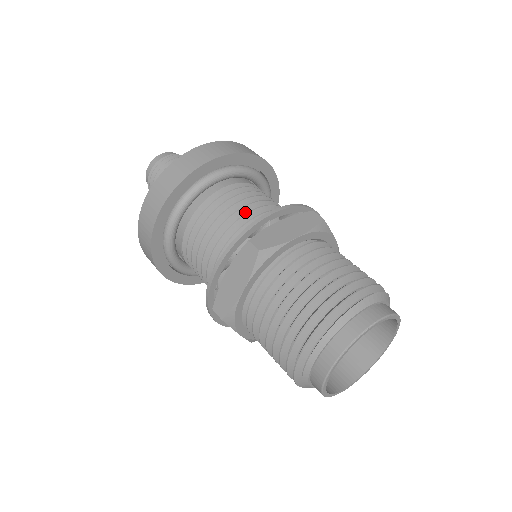
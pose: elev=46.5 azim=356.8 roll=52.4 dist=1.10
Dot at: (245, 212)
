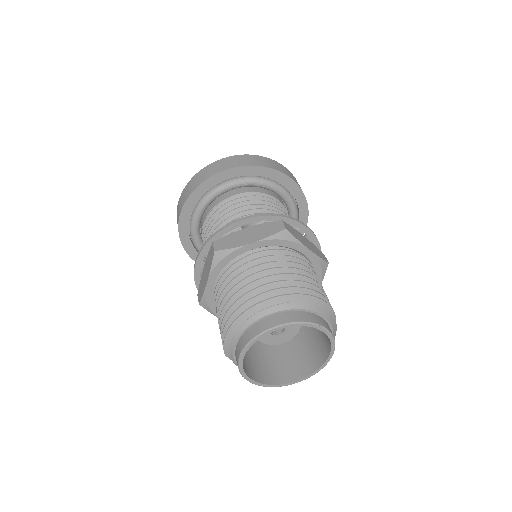
Dot at: occluded
